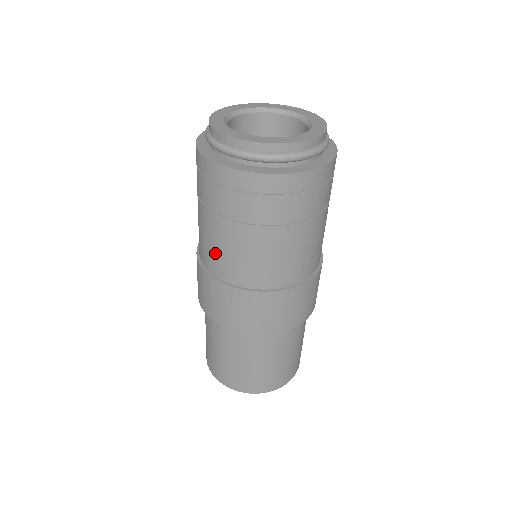
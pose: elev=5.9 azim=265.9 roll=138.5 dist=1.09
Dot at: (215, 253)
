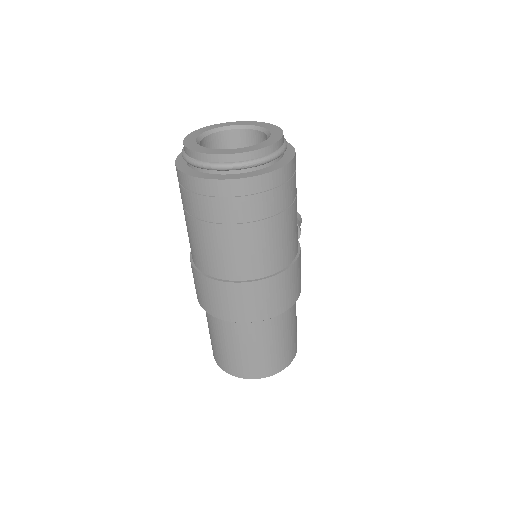
Dot at: (193, 247)
